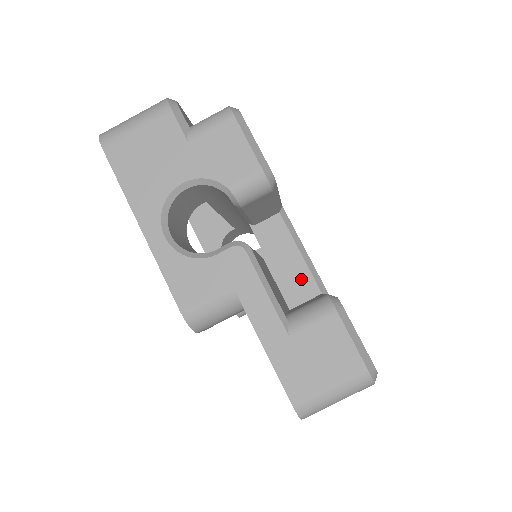
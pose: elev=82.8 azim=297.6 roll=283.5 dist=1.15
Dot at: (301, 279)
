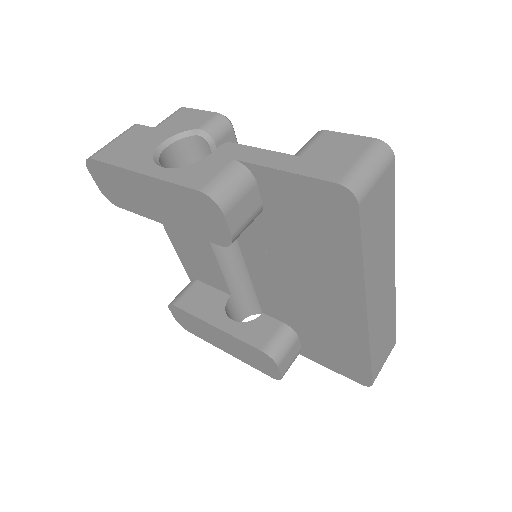
Dot at: occluded
